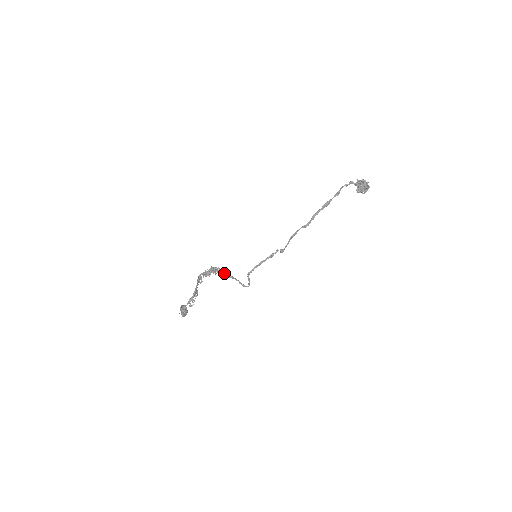
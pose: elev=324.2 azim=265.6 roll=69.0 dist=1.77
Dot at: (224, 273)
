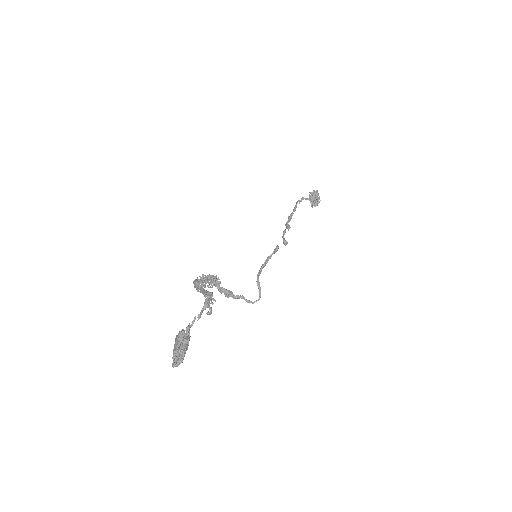
Dot at: occluded
